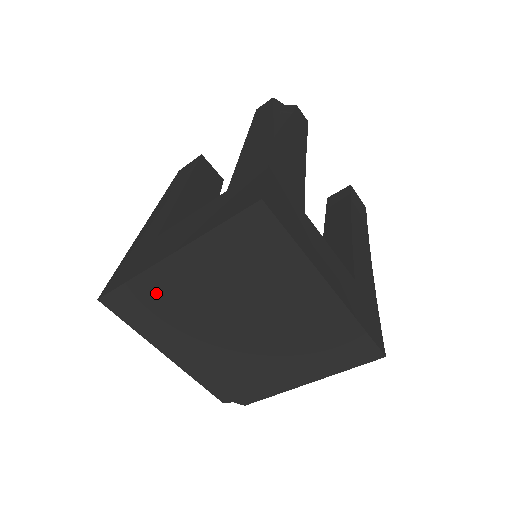
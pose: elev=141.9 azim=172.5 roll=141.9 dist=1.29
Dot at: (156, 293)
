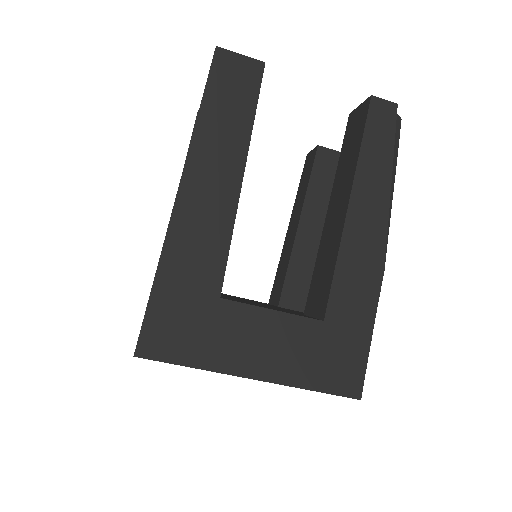
Dot at: occluded
